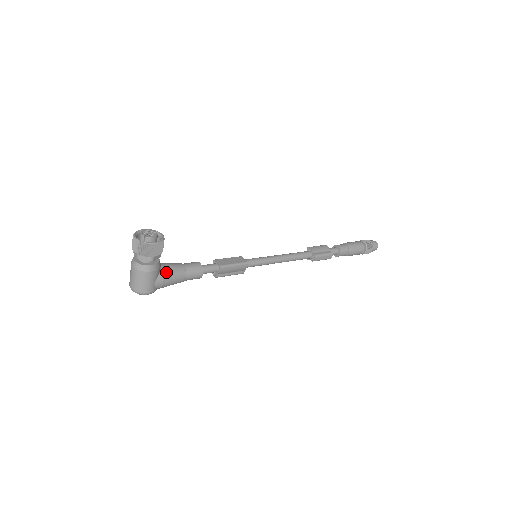
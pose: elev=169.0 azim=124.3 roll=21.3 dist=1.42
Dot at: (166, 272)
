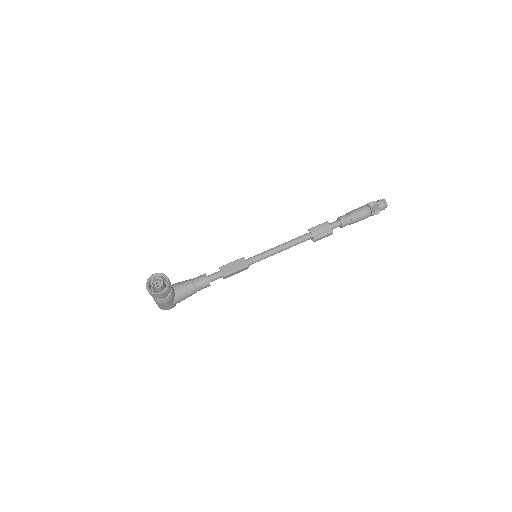
Dot at: (179, 295)
